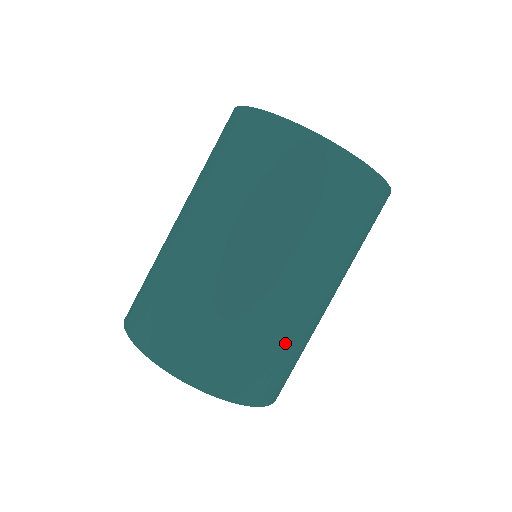
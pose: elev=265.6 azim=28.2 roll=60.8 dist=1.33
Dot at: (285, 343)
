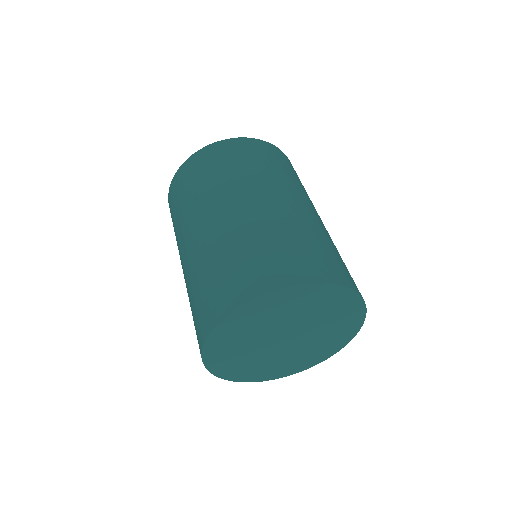
Dot at: (242, 244)
